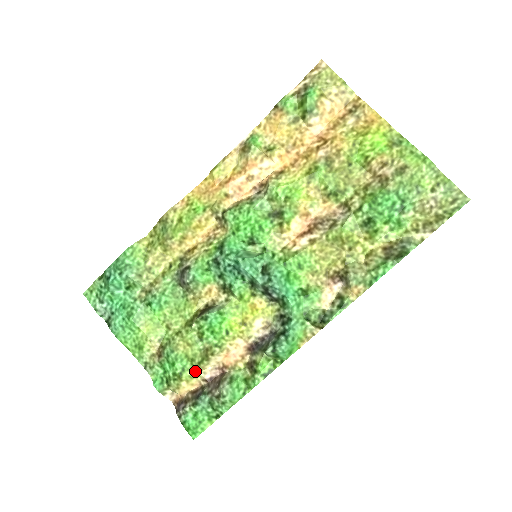
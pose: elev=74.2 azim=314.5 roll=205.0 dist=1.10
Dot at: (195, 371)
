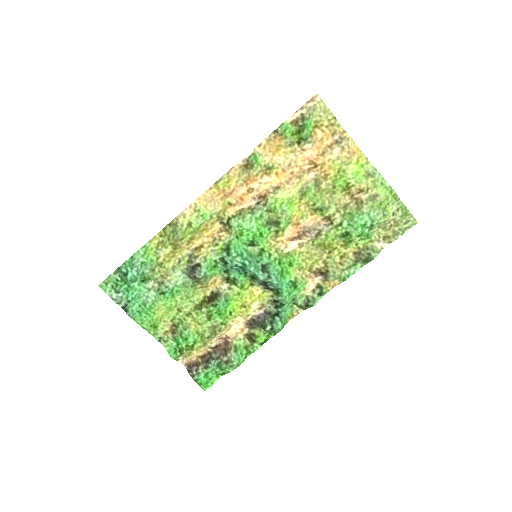
Dot at: (204, 342)
